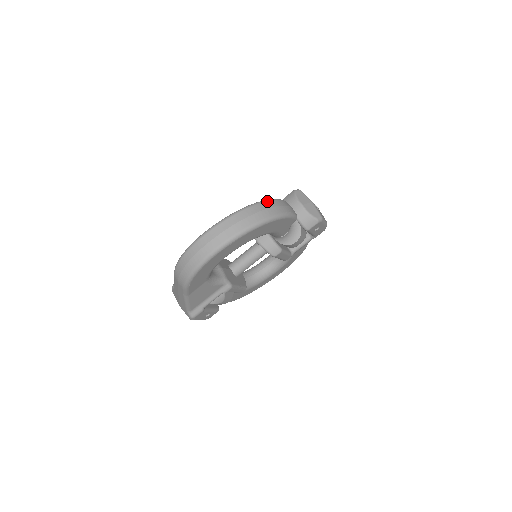
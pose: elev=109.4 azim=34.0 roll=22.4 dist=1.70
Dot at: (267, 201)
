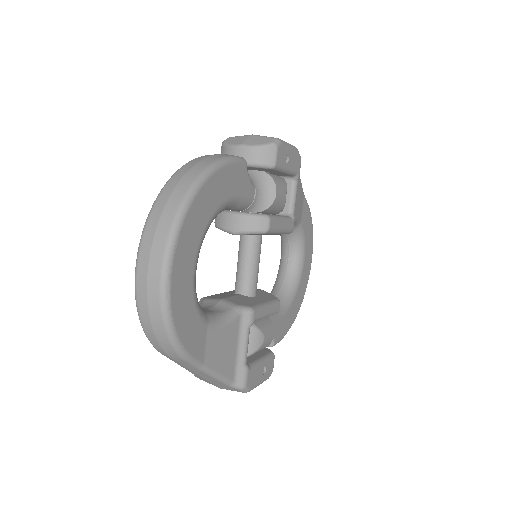
Dot at: (184, 165)
